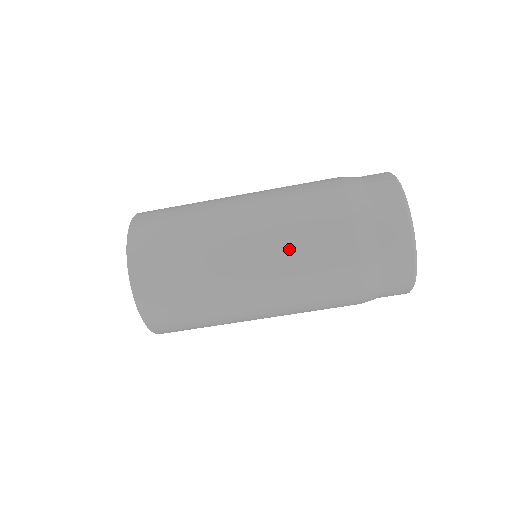
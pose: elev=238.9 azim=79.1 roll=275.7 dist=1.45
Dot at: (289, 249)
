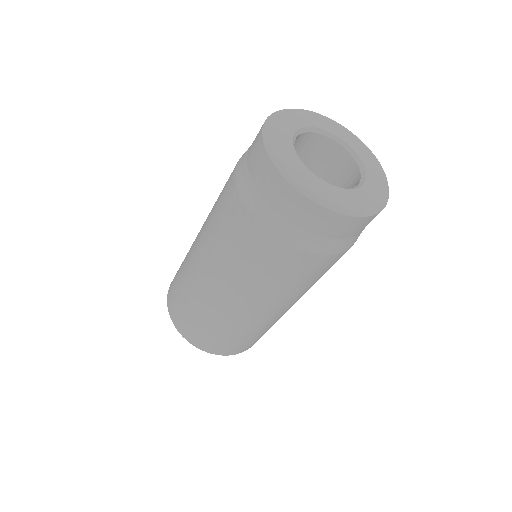
Dot at: (268, 288)
